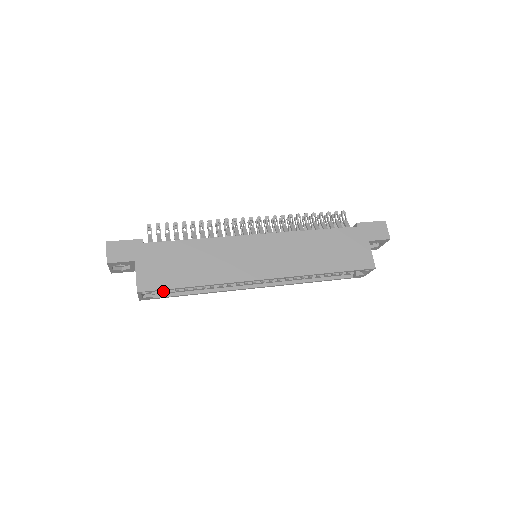
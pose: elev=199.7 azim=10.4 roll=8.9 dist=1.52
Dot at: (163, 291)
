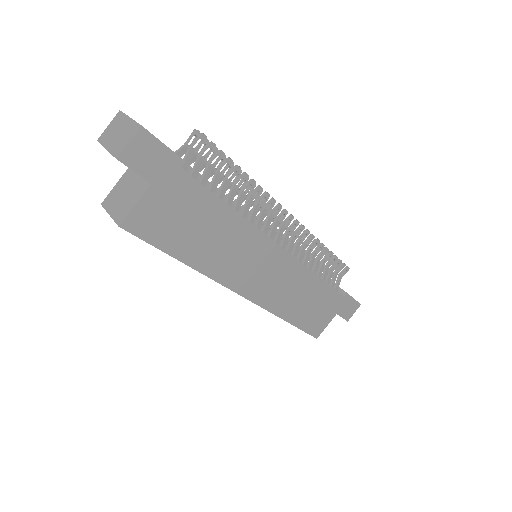
Dot at: occluded
